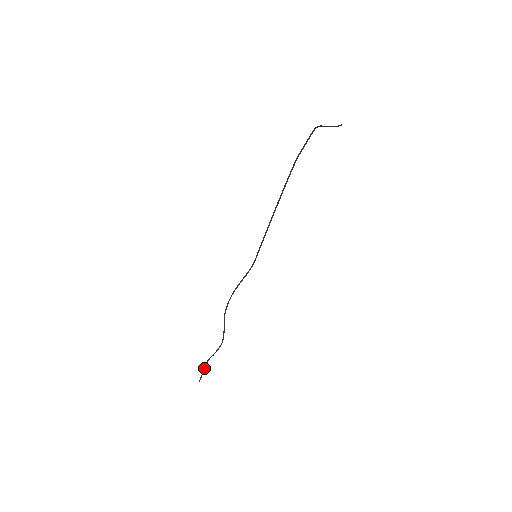
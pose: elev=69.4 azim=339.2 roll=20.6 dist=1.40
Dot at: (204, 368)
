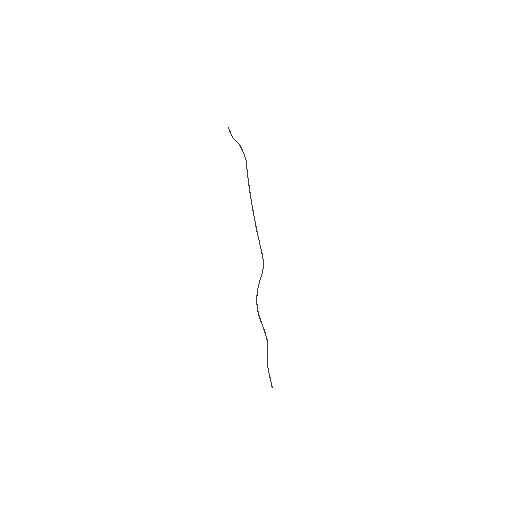
Dot at: occluded
